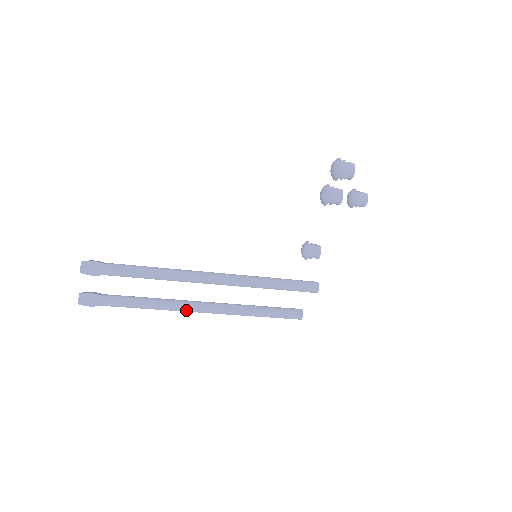
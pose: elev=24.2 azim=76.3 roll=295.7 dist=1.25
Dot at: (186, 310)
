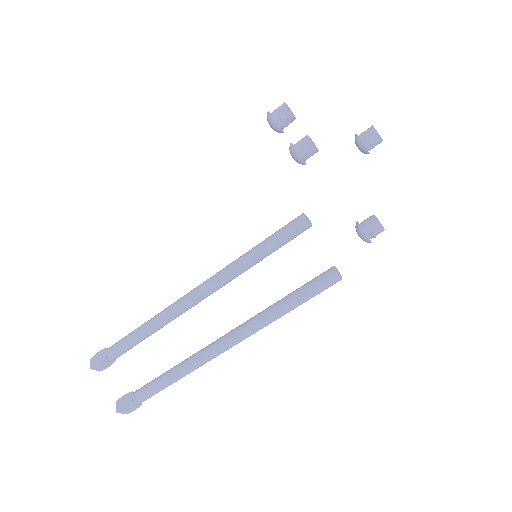
Dot at: (206, 356)
